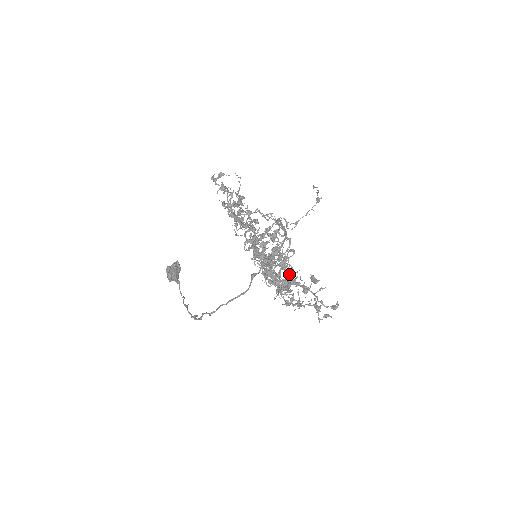
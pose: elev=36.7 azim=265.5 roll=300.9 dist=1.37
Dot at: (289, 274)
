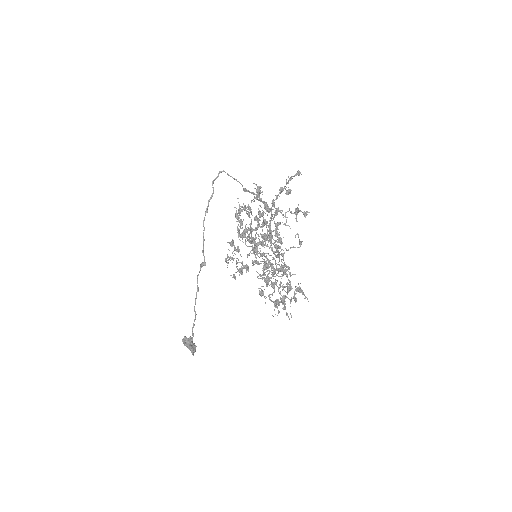
Dot at: (272, 203)
